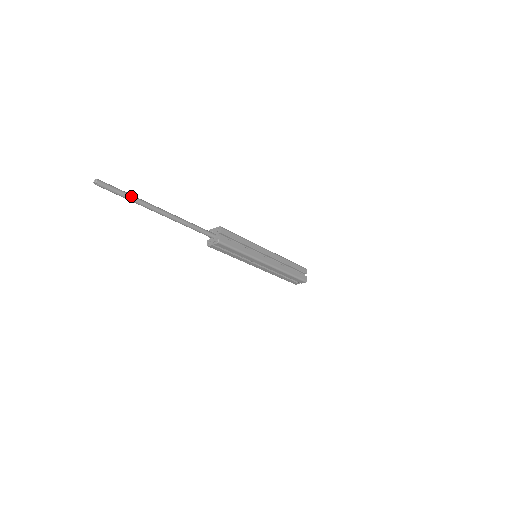
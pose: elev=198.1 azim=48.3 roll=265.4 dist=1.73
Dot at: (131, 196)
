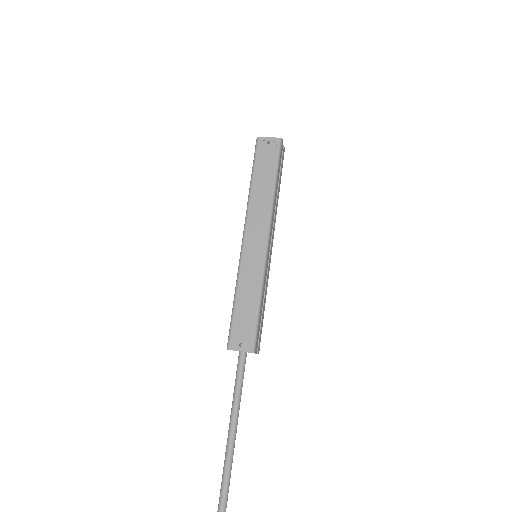
Dot at: out of frame
